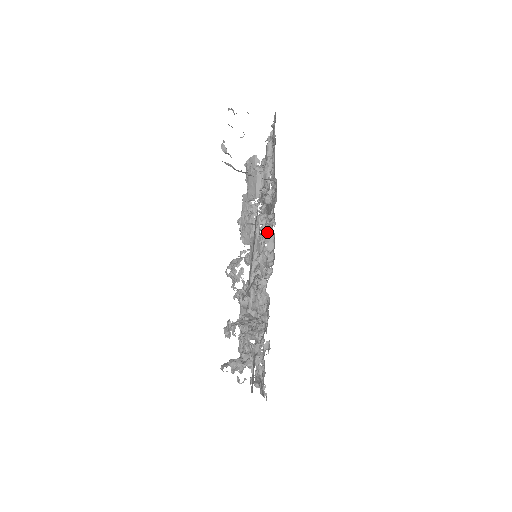
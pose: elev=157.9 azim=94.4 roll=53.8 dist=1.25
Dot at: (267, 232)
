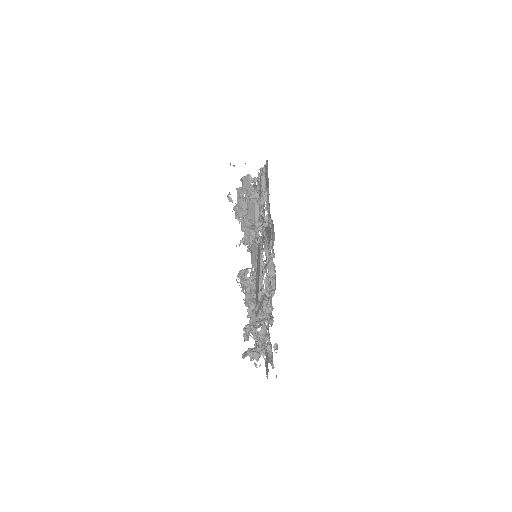
Dot at: (269, 264)
